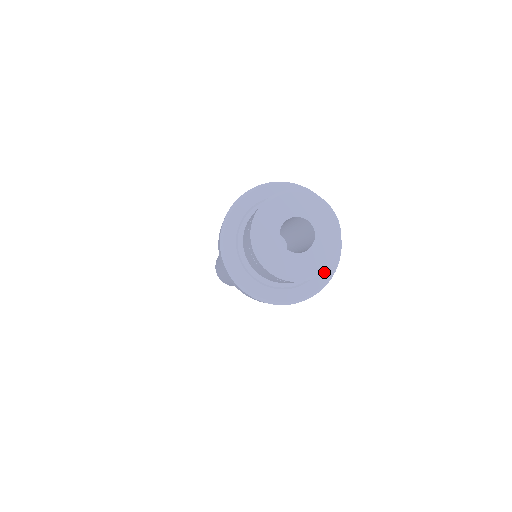
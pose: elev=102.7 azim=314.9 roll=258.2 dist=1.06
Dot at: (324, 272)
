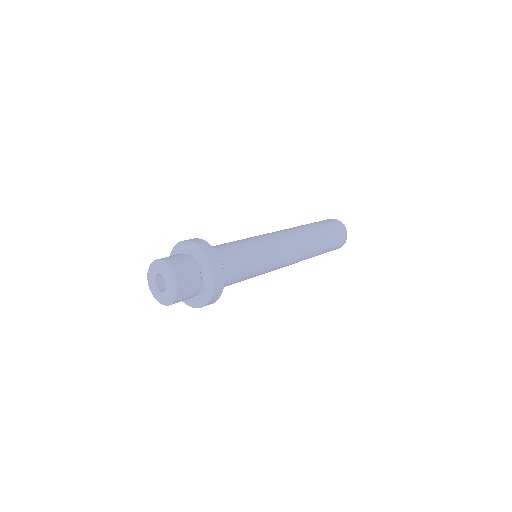
Dot at: (209, 280)
